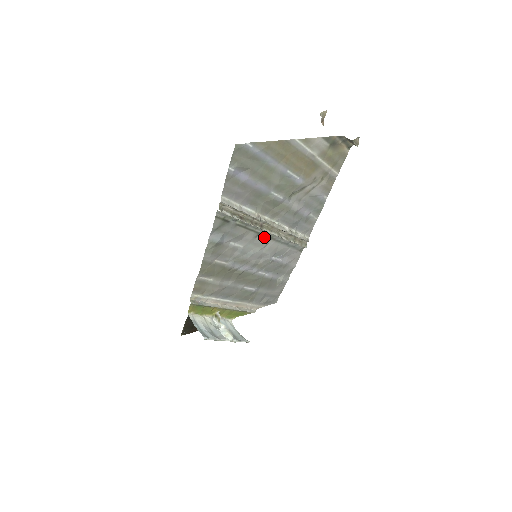
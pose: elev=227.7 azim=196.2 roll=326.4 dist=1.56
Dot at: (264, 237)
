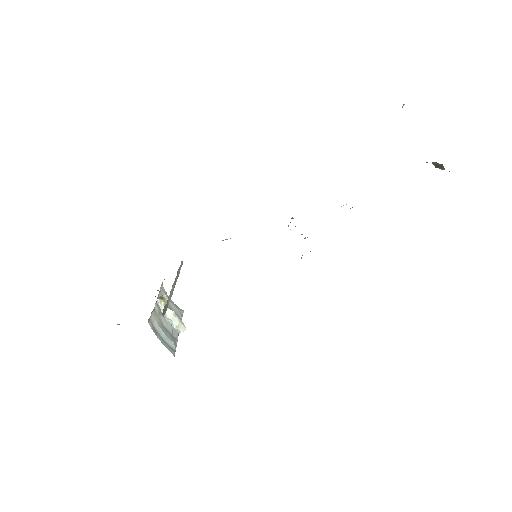
Dot at: occluded
